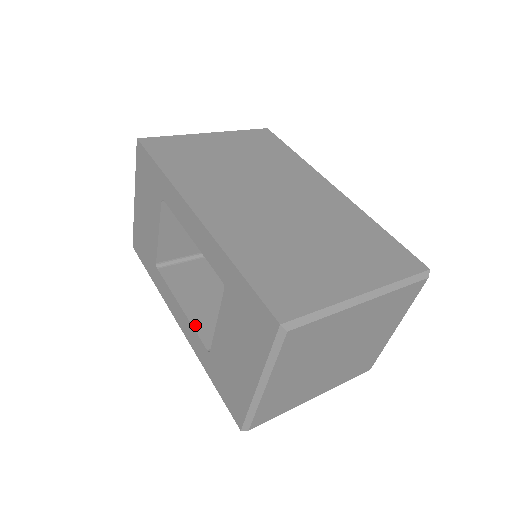
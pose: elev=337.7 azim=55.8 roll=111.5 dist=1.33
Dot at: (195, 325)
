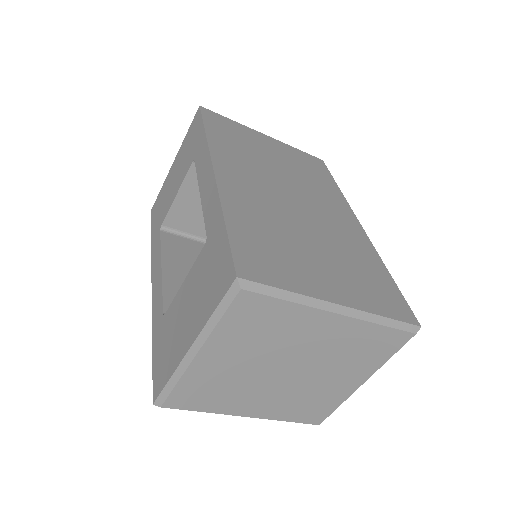
Dot at: (165, 288)
